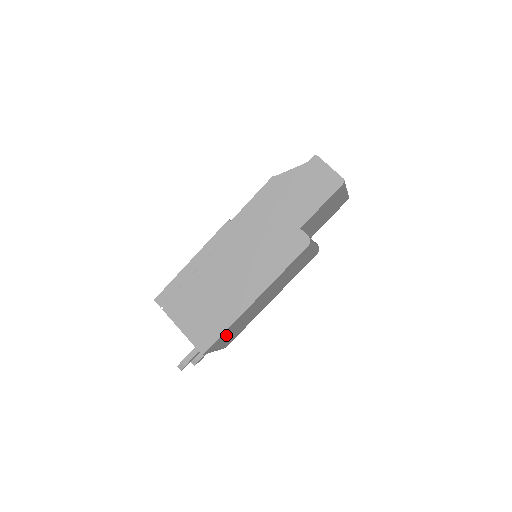
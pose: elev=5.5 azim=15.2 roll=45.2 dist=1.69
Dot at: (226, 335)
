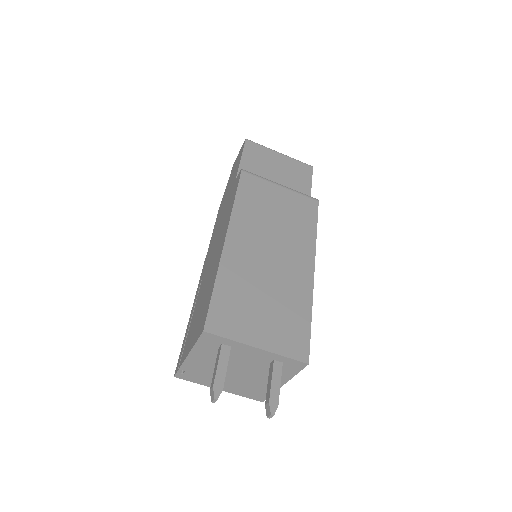
Dot at: (239, 305)
